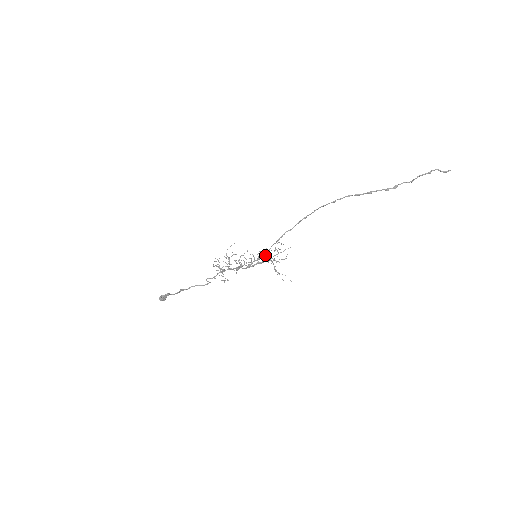
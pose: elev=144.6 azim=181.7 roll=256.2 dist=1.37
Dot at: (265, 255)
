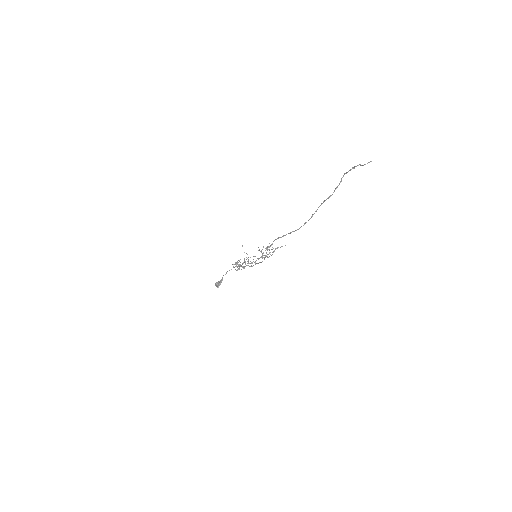
Dot at: occluded
